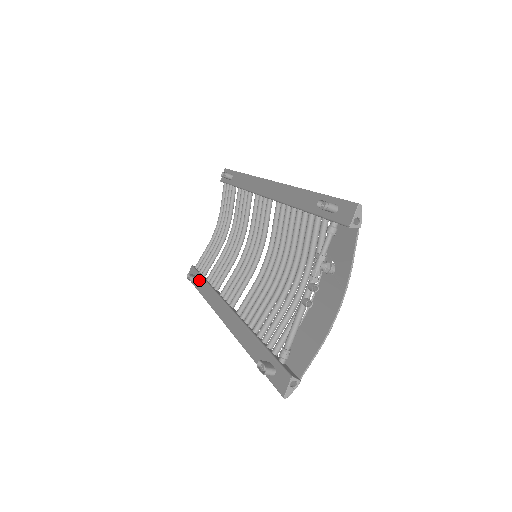
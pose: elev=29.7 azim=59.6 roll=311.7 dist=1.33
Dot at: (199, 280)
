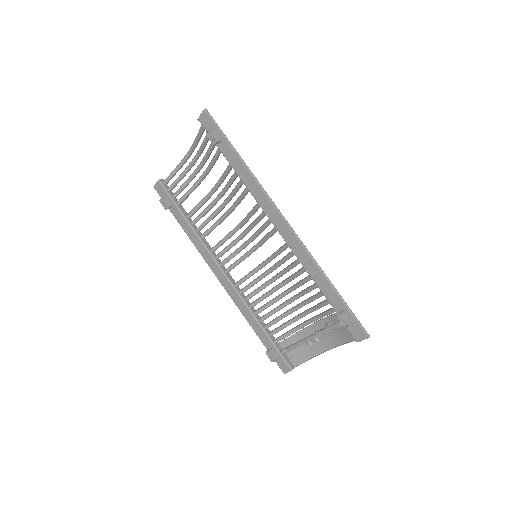
Dot at: (177, 212)
